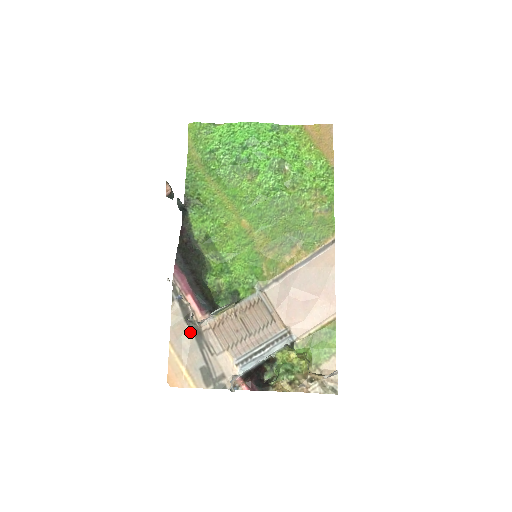
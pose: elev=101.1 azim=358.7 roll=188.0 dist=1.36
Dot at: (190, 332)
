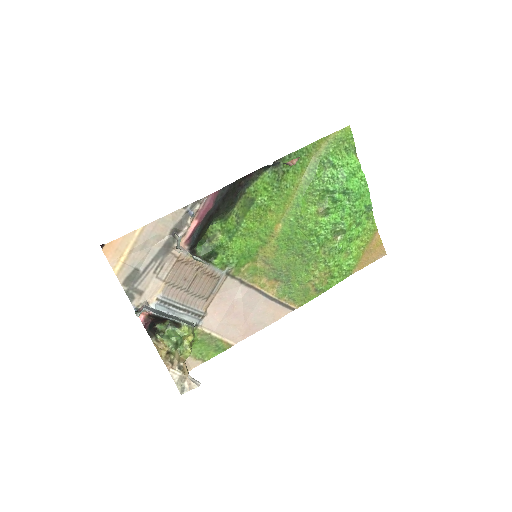
Dot at: (164, 241)
